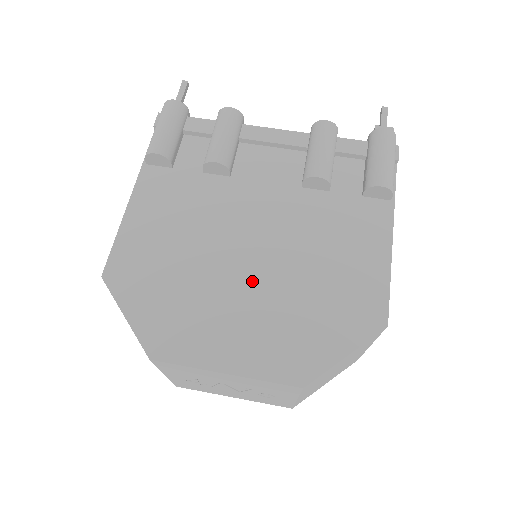
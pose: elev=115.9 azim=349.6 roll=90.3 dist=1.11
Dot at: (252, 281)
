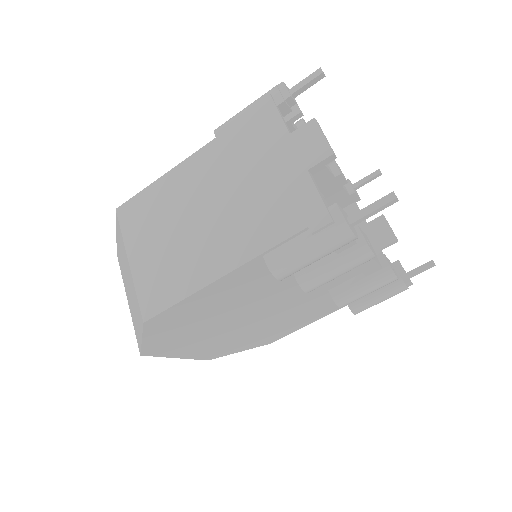
Dot at: (237, 329)
